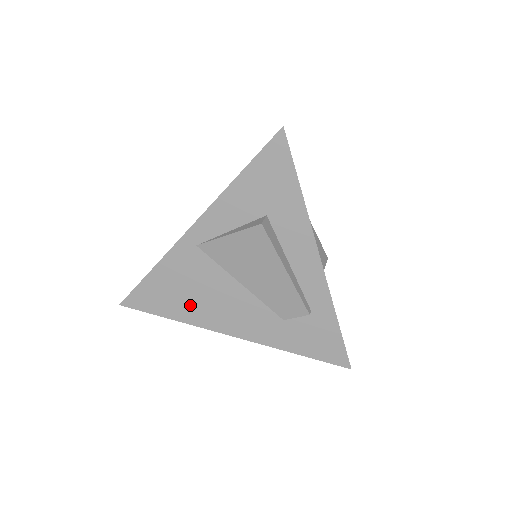
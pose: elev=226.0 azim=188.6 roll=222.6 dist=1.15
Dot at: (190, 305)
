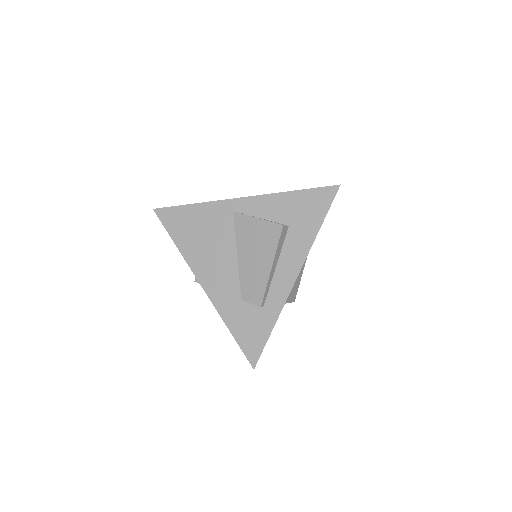
Dot at: (195, 244)
